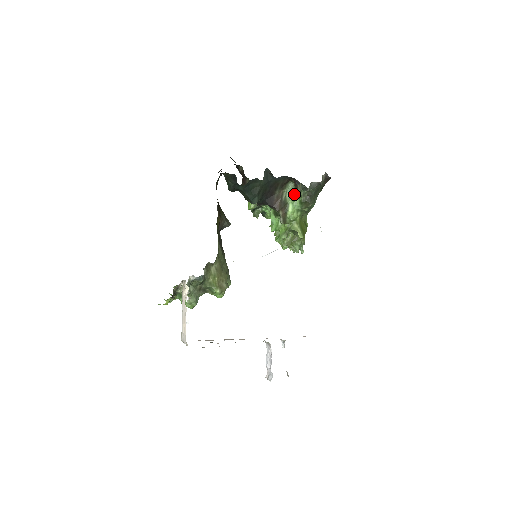
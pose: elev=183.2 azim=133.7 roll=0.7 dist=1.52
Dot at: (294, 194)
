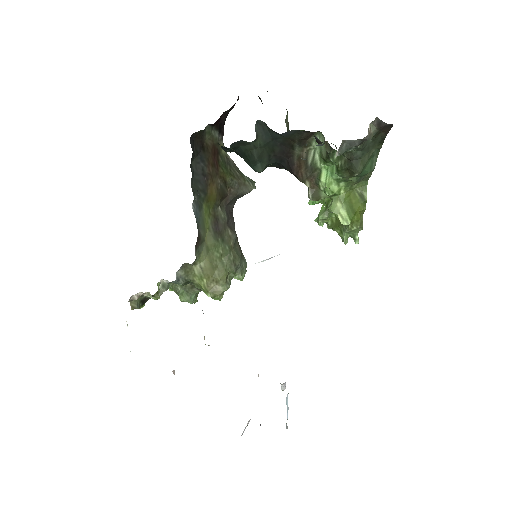
Dot at: (325, 155)
